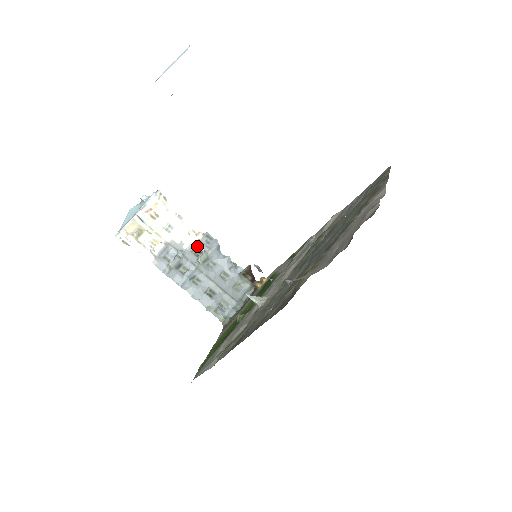
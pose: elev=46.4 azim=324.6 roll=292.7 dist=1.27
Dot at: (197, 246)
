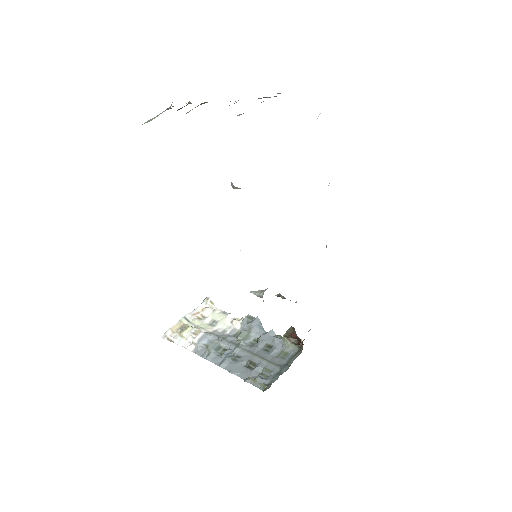
Dot at: (239, 330)
